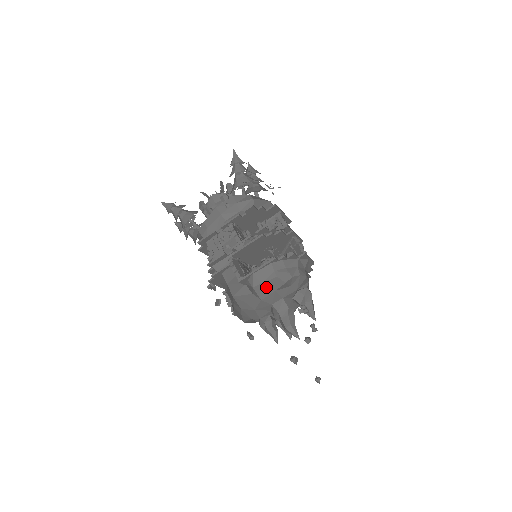
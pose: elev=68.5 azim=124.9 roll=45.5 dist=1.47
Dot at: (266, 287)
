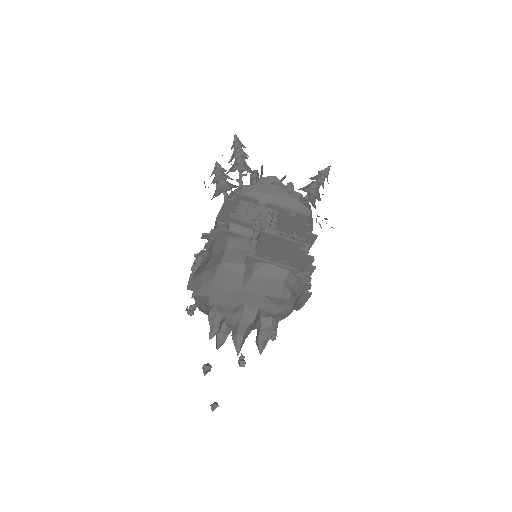
Dot at: (263, 284)
